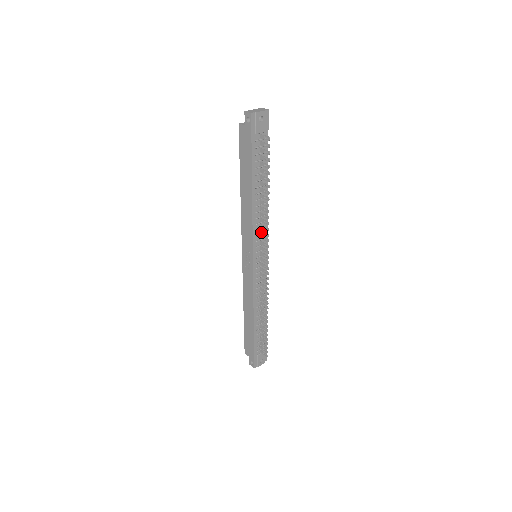
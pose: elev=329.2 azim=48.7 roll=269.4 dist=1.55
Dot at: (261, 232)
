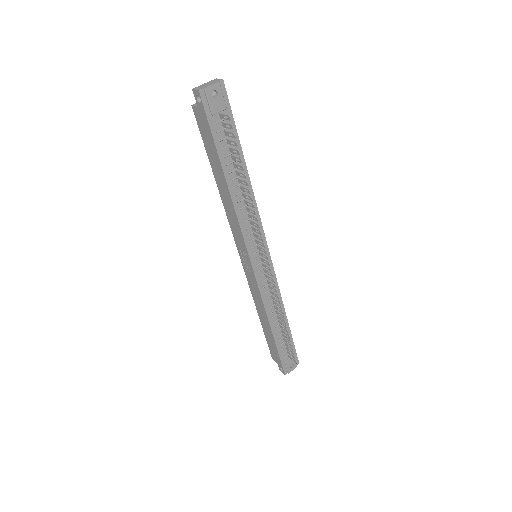
Dot at: (253, 229)
